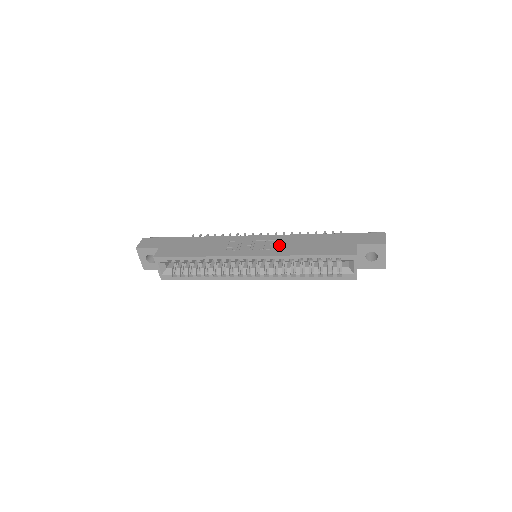
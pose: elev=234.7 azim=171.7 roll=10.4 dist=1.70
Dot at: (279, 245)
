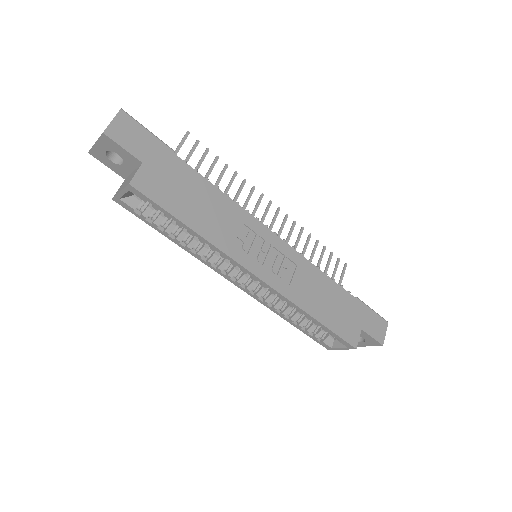
Dot at: (295, 278)
